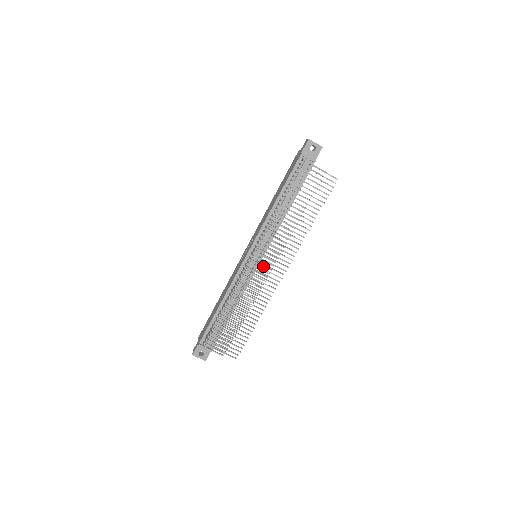
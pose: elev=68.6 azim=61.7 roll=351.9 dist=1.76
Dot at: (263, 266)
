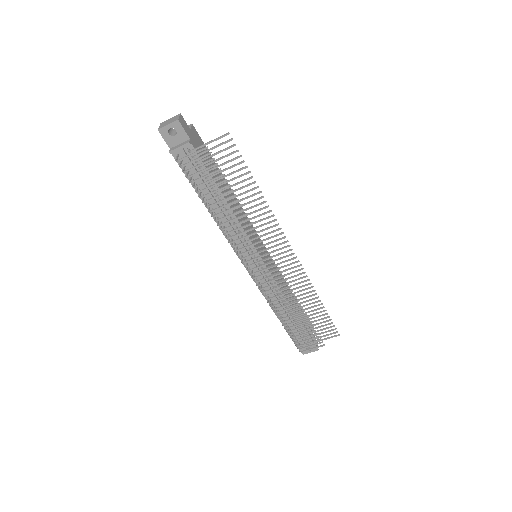
Dot at: occluded
